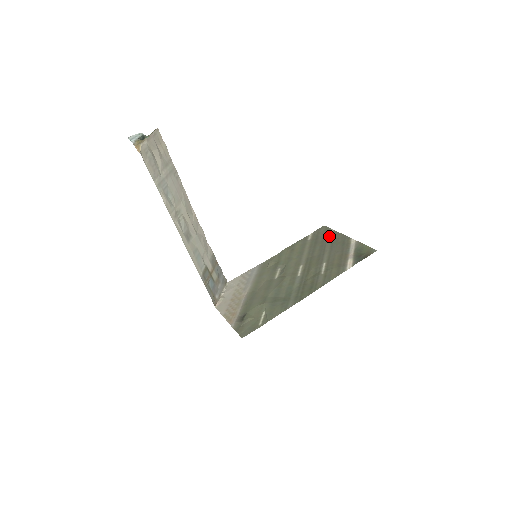
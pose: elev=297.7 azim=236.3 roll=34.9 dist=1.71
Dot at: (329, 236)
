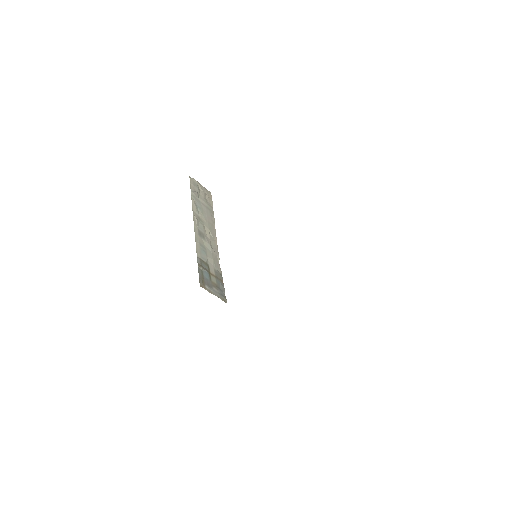
Dot at: occluded
